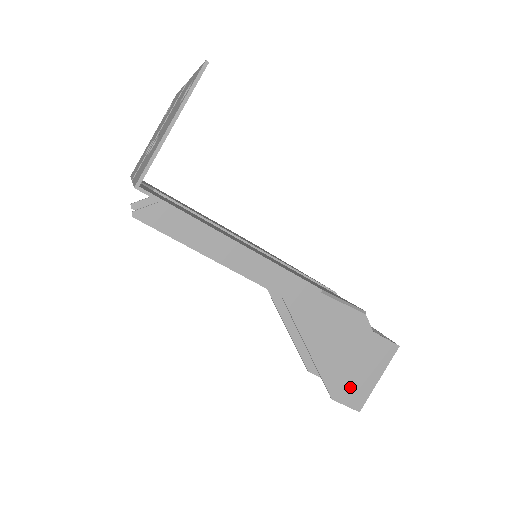
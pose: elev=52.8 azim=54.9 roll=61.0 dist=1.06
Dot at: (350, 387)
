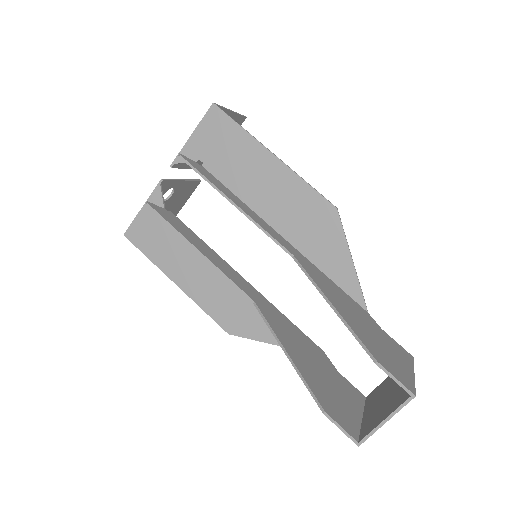
Dot at: (389, 362)
